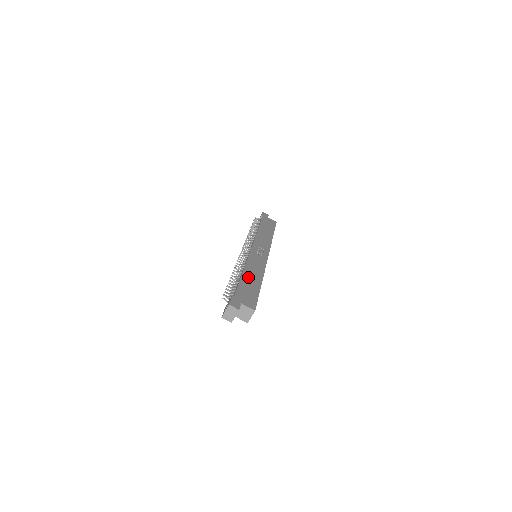
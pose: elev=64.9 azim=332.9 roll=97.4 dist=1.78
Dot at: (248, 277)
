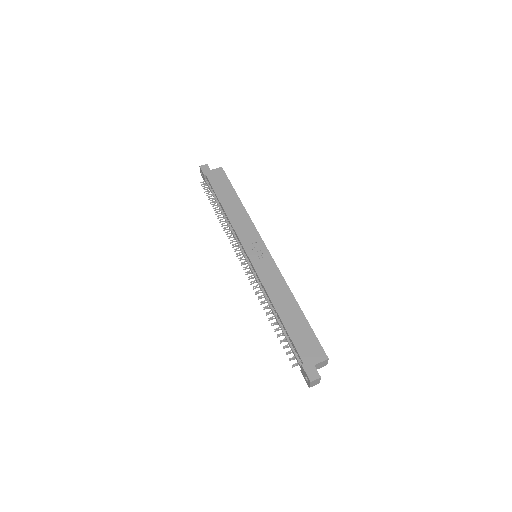
Dot at: (286, 314)
